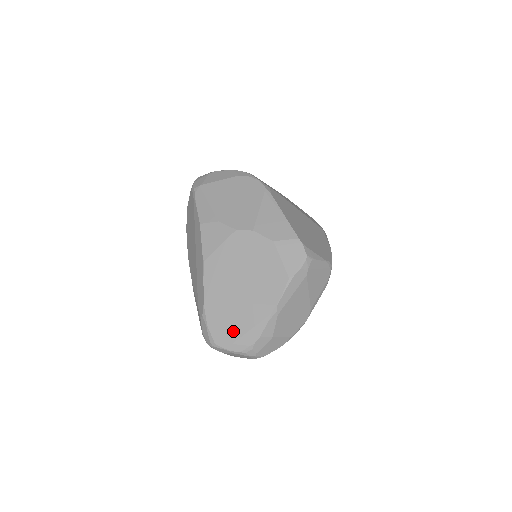
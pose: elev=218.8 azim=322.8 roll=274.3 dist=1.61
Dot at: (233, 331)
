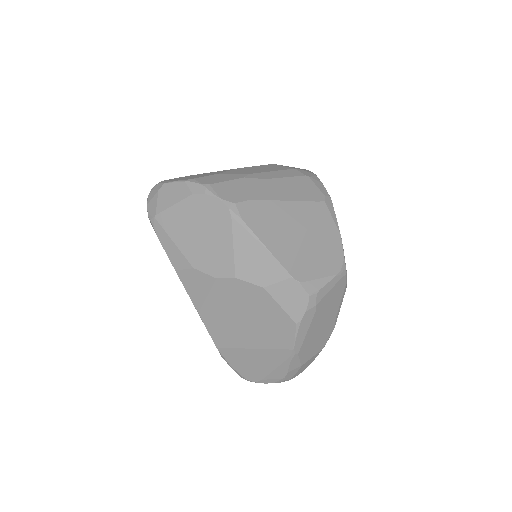
Dot at: (258, 370)
